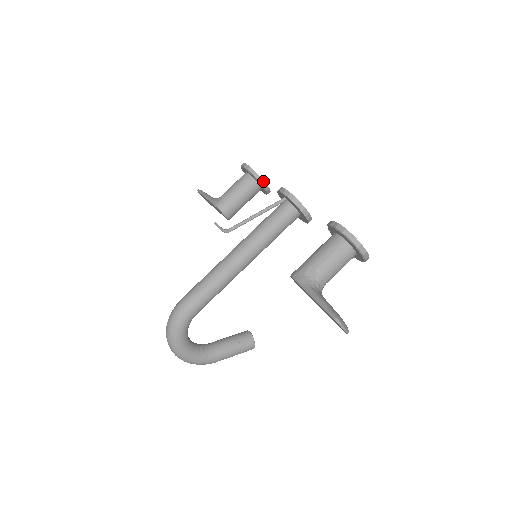
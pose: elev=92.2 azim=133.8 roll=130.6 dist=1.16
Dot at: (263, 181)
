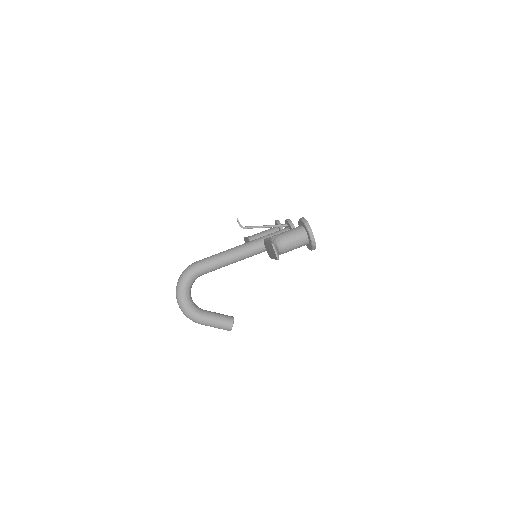
Dot at: occluded
